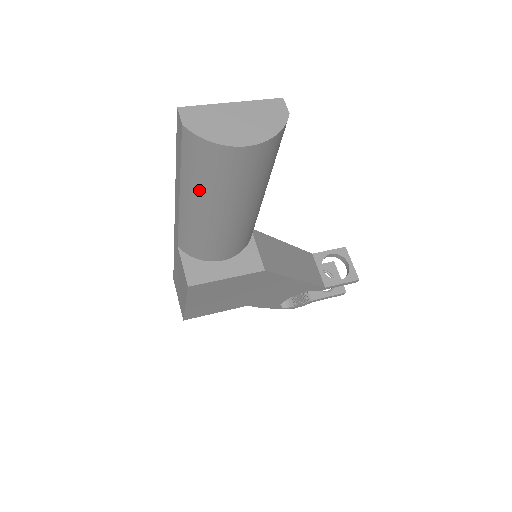
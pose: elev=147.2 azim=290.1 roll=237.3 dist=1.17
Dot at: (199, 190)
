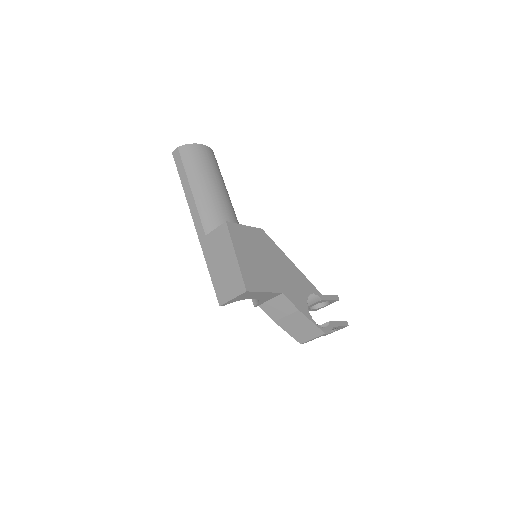
Dot at: (198, 172)
